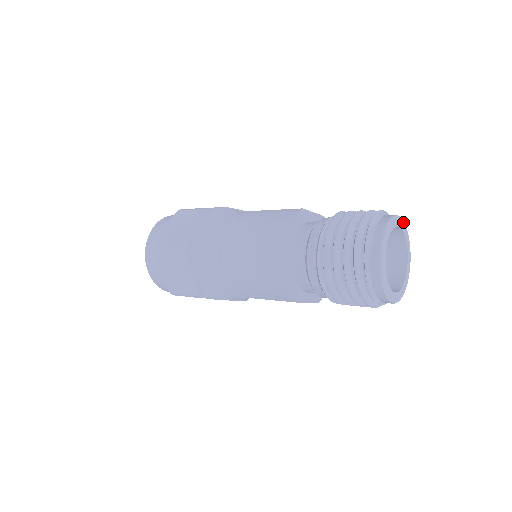
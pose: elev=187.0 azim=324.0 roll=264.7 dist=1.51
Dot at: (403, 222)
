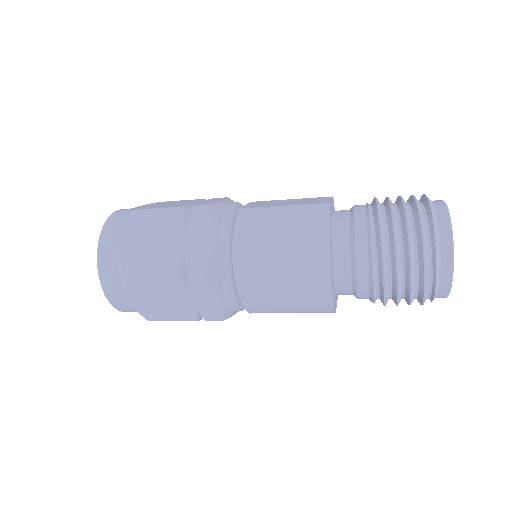
Dot at: occluded
